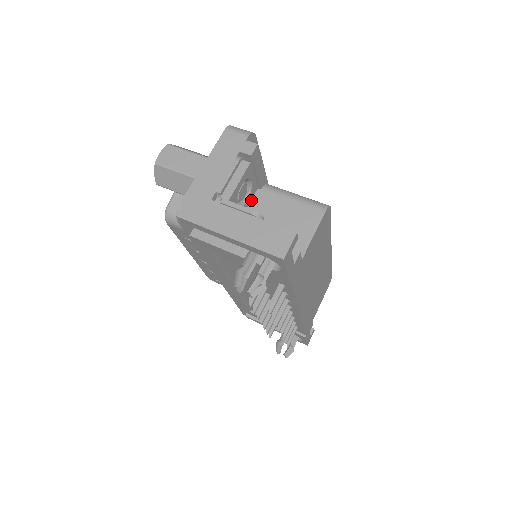
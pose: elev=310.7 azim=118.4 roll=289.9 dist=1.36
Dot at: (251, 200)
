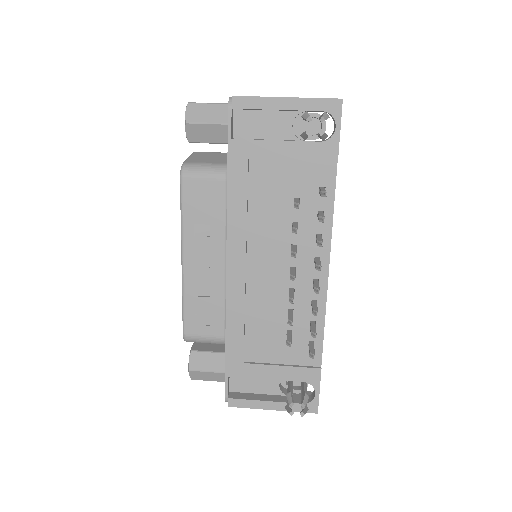
Dot at: occluded
